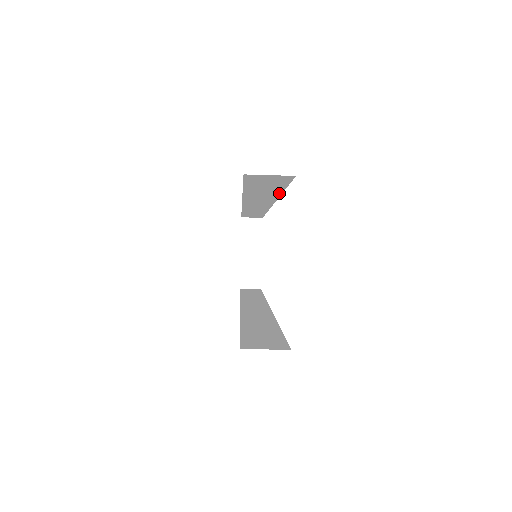
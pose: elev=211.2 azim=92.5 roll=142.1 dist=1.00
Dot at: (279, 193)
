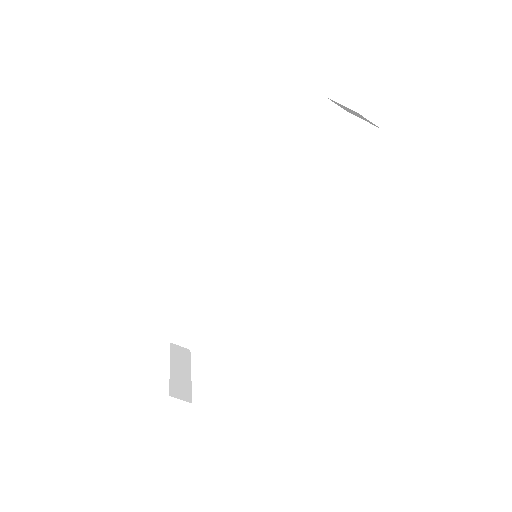
Dot at: (303, 174)
